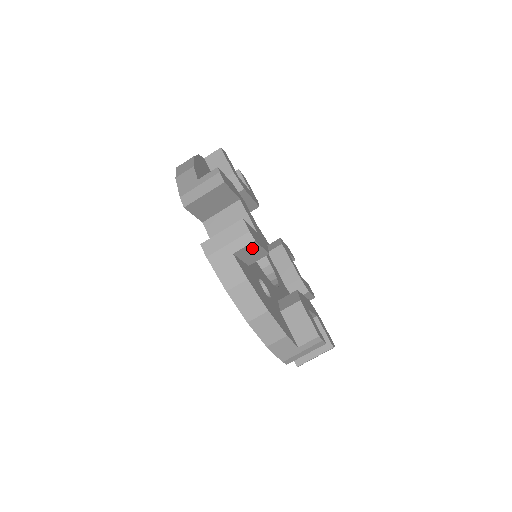
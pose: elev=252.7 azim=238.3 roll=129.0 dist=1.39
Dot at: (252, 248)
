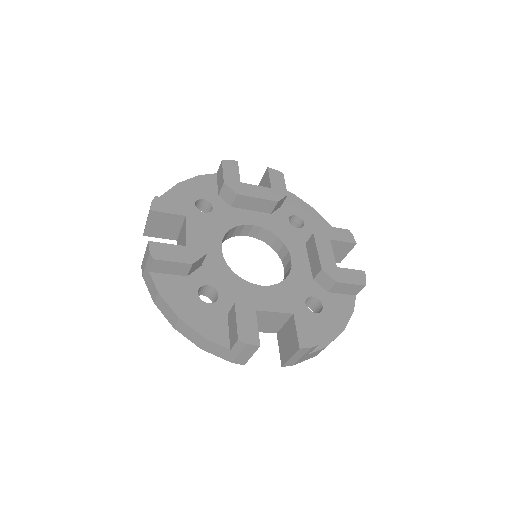
Dot at: (162, 264)
